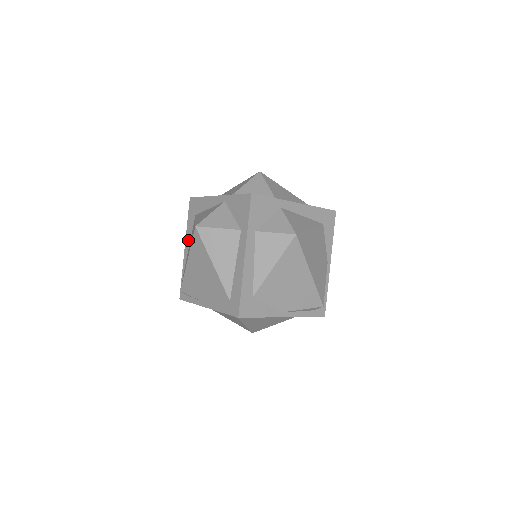
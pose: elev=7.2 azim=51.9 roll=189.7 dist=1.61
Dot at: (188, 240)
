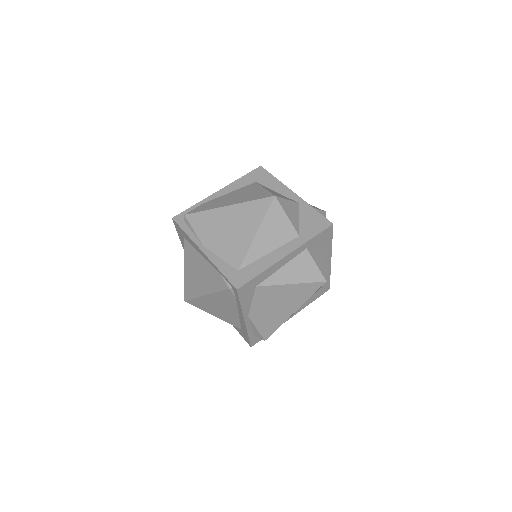
Dot at: (229, 189)
